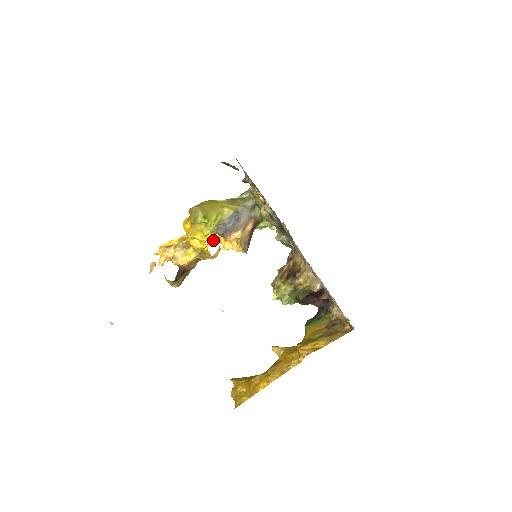
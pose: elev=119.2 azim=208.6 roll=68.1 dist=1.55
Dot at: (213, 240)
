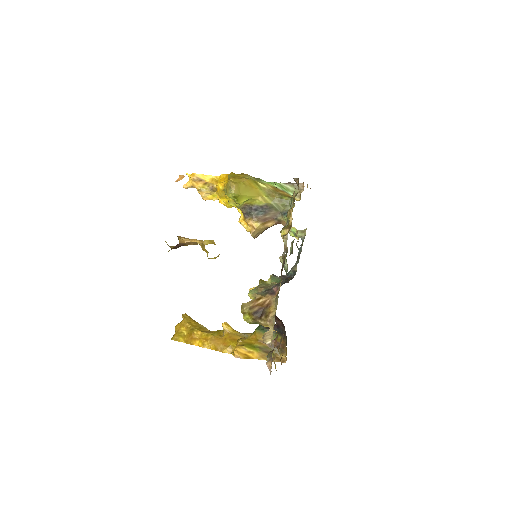
Dot at: occluded
